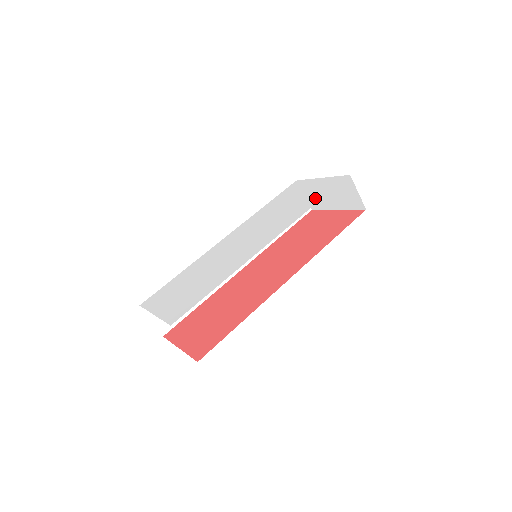
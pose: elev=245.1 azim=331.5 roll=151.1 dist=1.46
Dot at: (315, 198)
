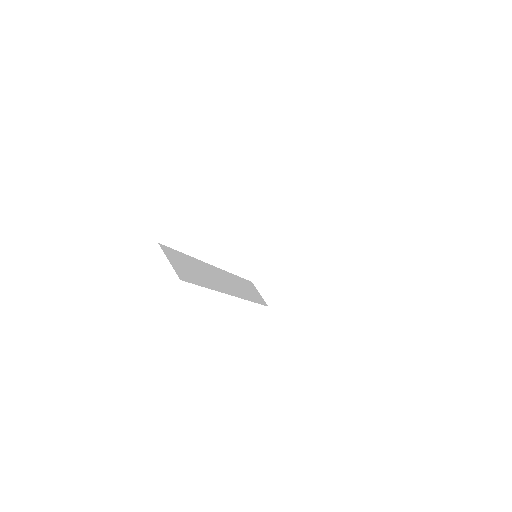
Dot at: occluded
